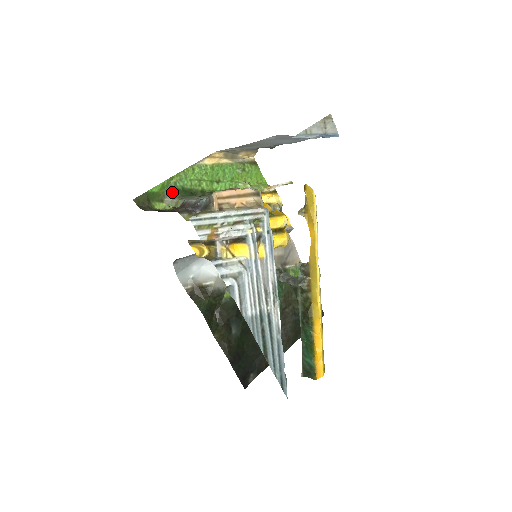
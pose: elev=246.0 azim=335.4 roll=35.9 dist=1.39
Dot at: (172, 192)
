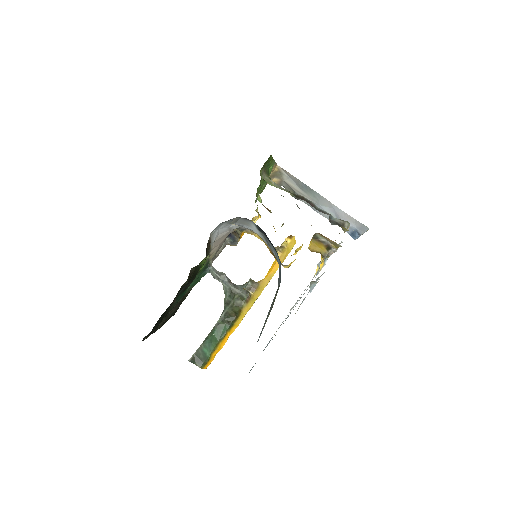
Dot at: (267, 168)
